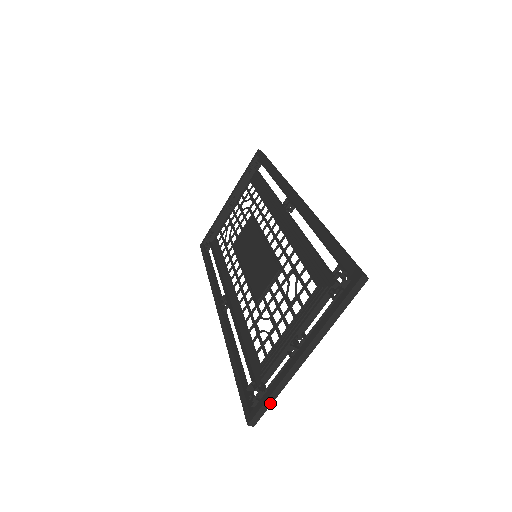
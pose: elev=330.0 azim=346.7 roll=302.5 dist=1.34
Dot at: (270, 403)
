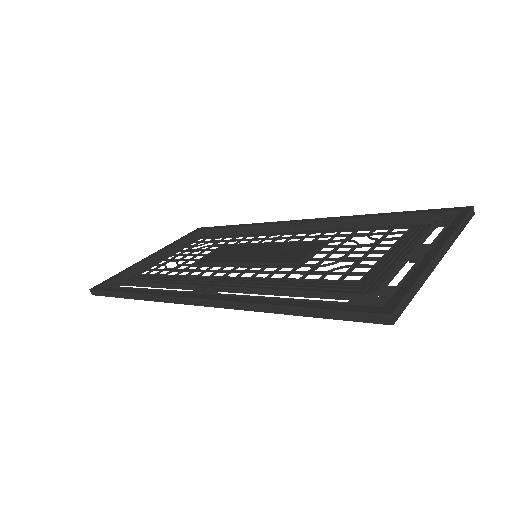
Dot at: (412, 296)
